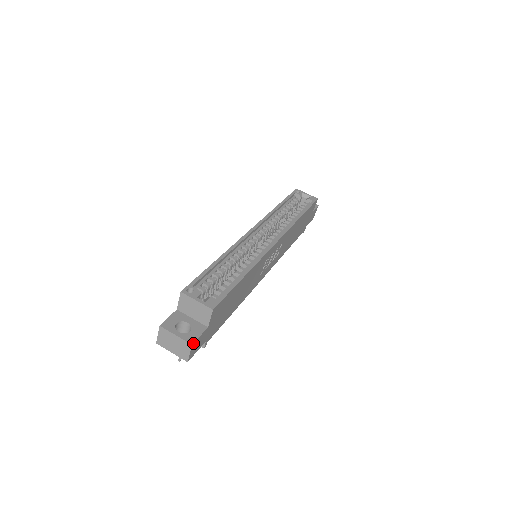
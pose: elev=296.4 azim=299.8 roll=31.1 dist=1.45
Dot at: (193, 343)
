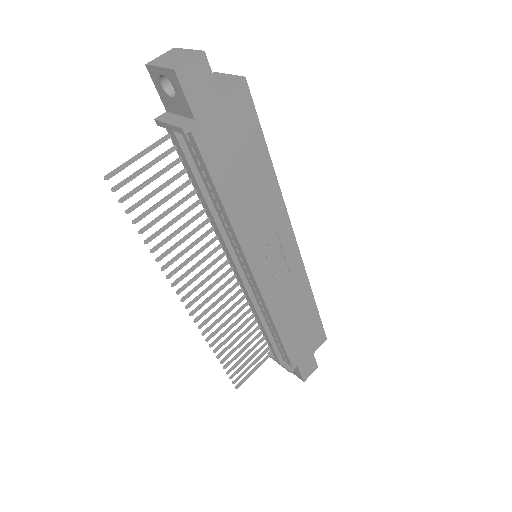
Dot at: (205, 54)
